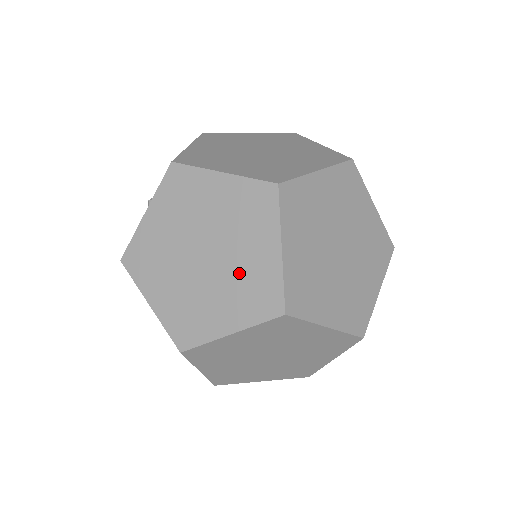
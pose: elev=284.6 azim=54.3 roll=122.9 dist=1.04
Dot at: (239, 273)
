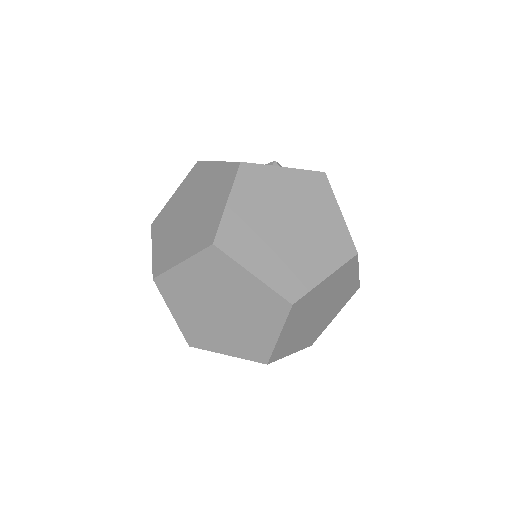
Dot at: (248, 304)
